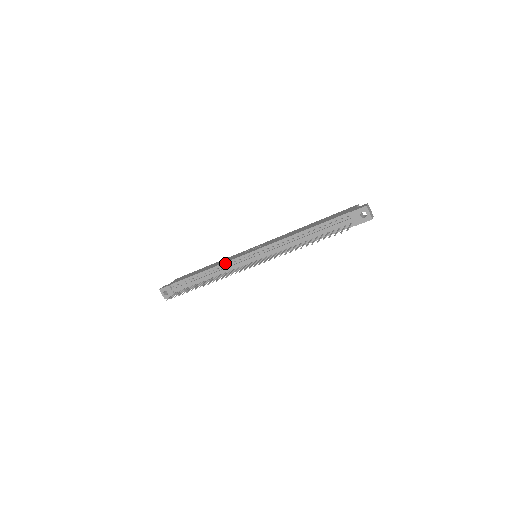
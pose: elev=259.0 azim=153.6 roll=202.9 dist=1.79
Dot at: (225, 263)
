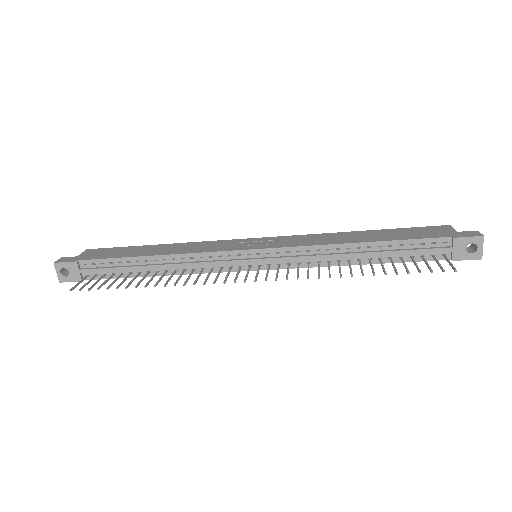
Dot at: (200, 253)
